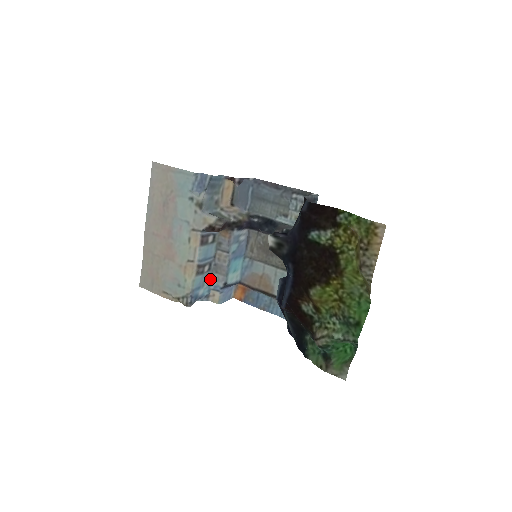
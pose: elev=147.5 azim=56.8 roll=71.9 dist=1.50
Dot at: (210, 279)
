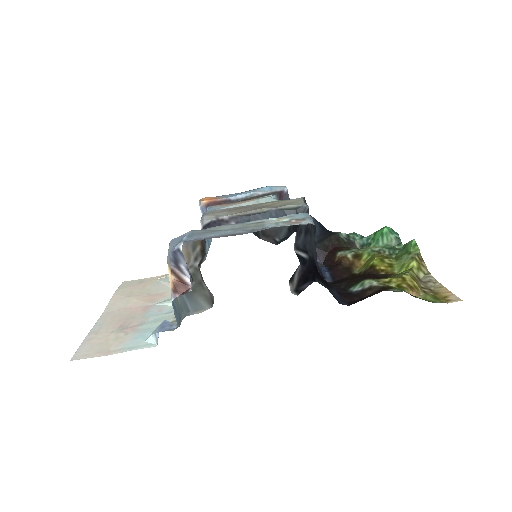
Dot at: occluded
